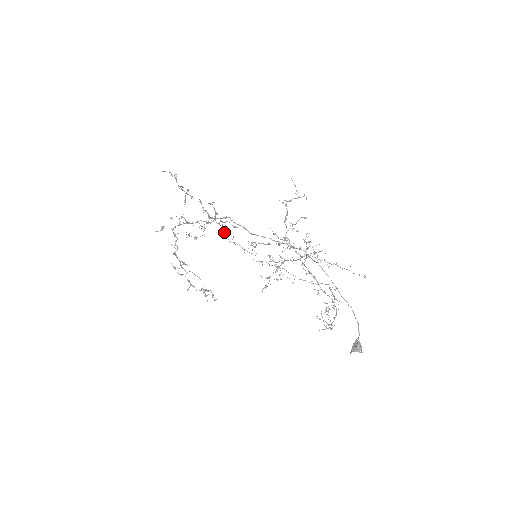
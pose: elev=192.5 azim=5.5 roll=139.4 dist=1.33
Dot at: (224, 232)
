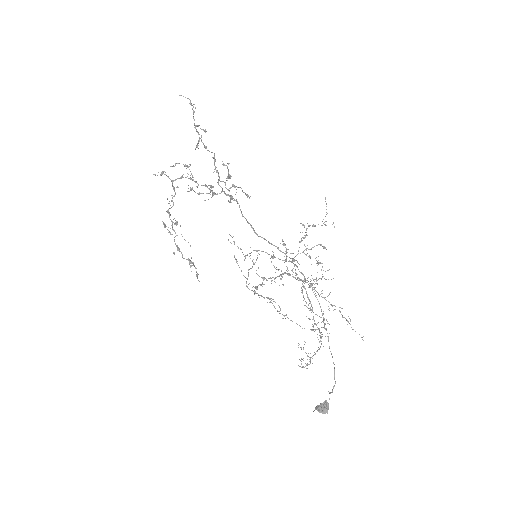
Dot at: (231, 202)
